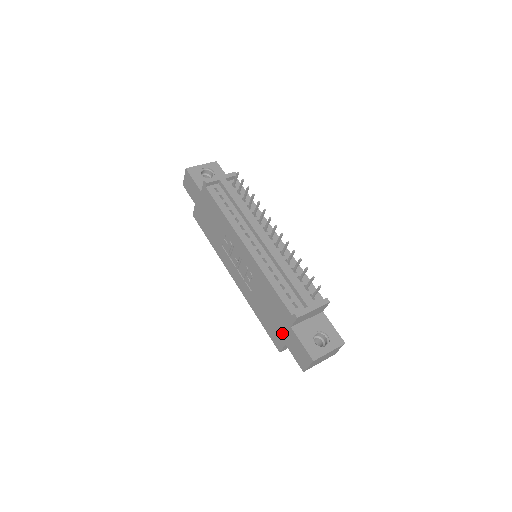
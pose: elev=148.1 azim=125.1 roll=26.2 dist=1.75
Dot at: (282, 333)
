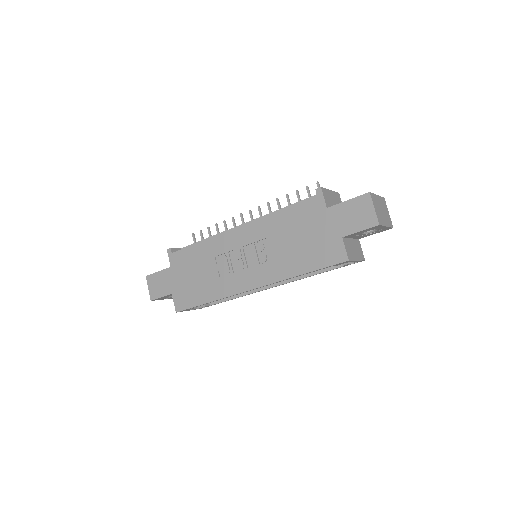
Dot at: (329, 233)
